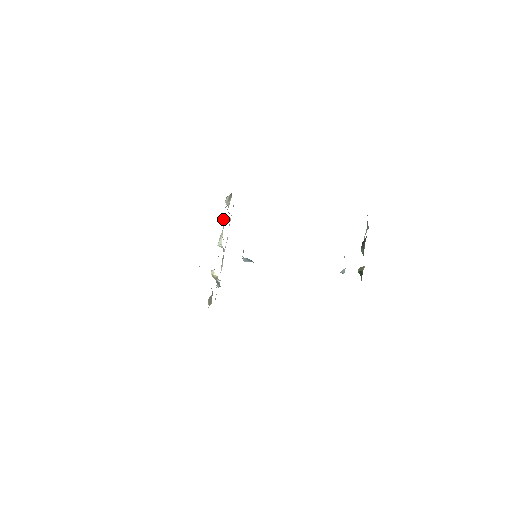
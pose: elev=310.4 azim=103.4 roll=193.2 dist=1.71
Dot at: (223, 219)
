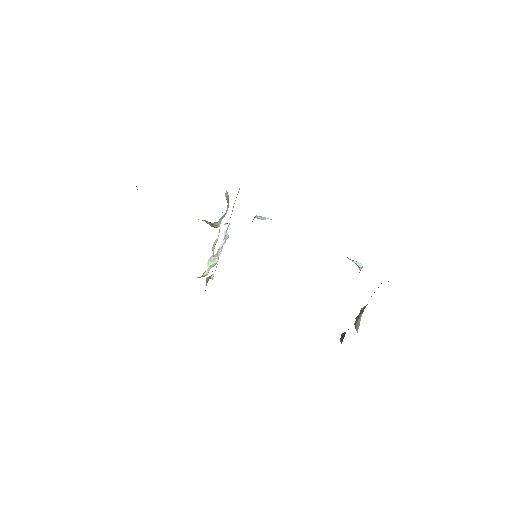
Dot at: occluded
